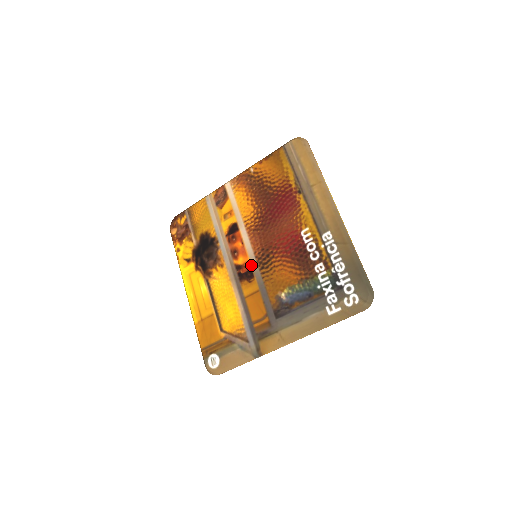
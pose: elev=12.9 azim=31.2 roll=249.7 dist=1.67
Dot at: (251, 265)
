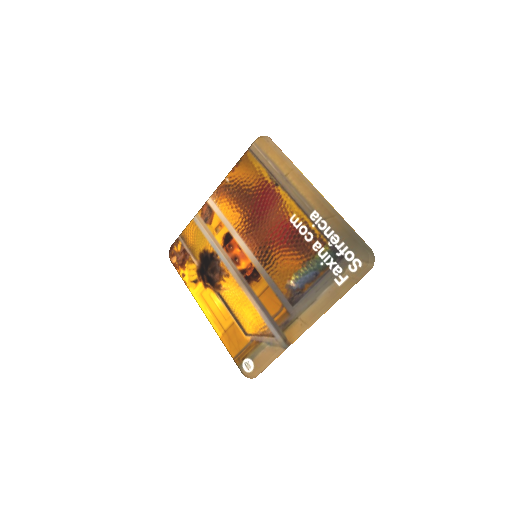
Dot at: (254, 266)
